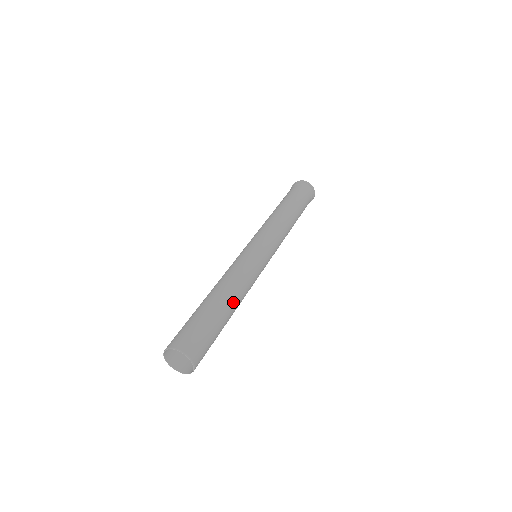
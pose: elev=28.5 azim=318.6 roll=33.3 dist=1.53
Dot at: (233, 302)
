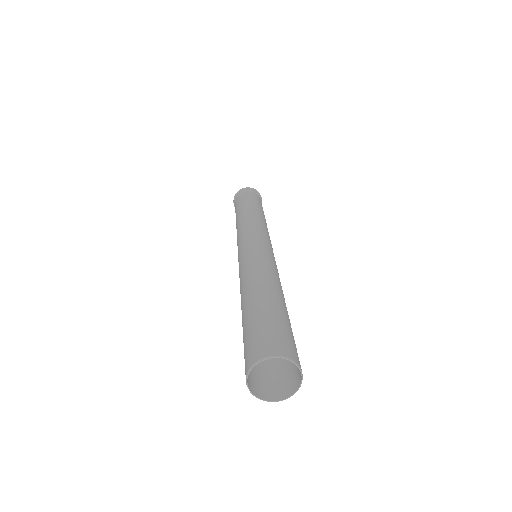
Dot at: occluded
